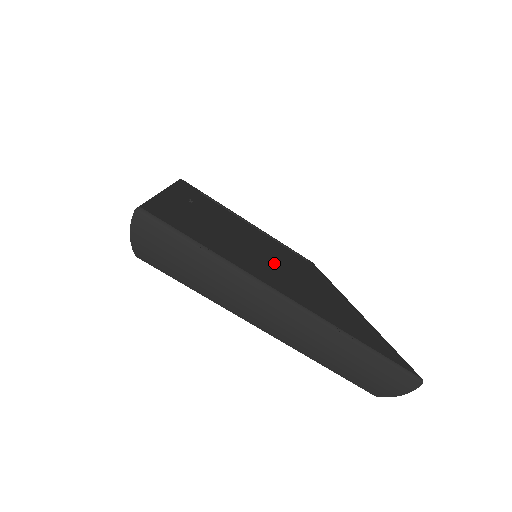
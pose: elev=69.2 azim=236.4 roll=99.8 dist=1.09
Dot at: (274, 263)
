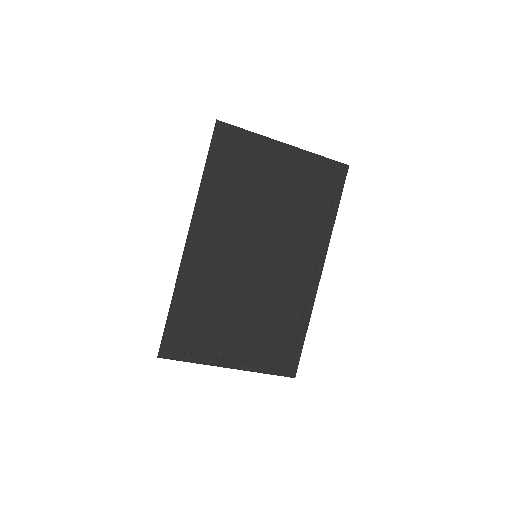
Dot at: (253, 293)
